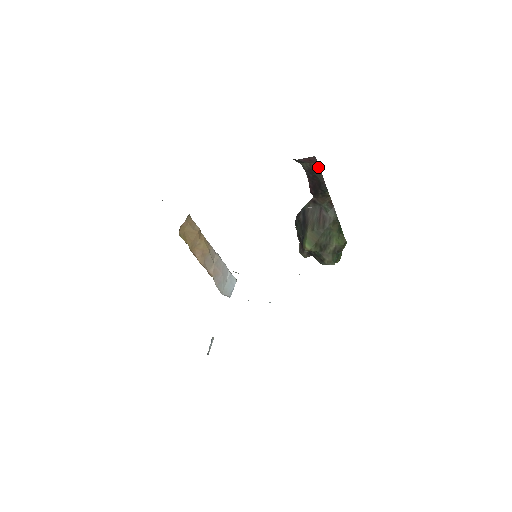
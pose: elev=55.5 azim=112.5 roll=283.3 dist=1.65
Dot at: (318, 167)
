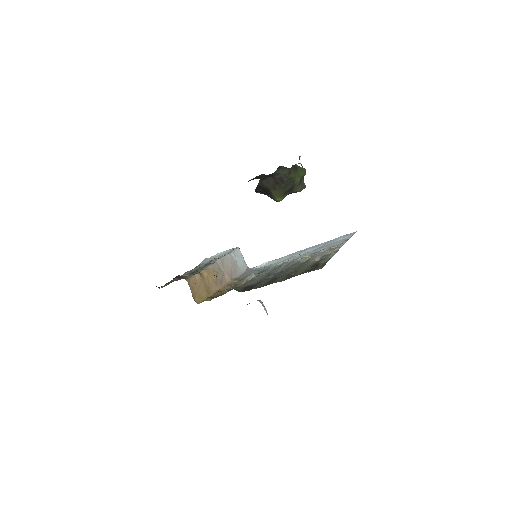
Dot at: (258, 176)
